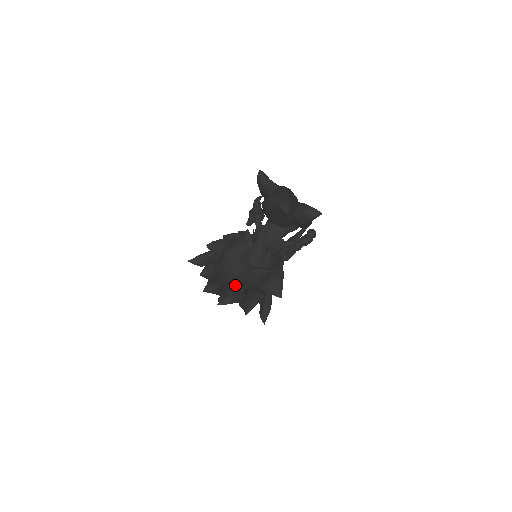
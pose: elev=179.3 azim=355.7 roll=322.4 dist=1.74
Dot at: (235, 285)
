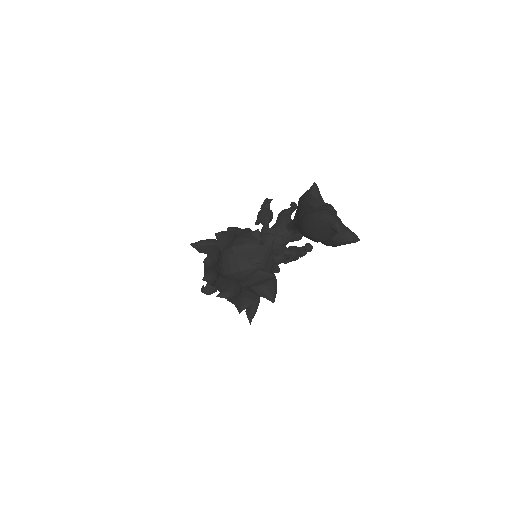
Dot at: (234, 280)
